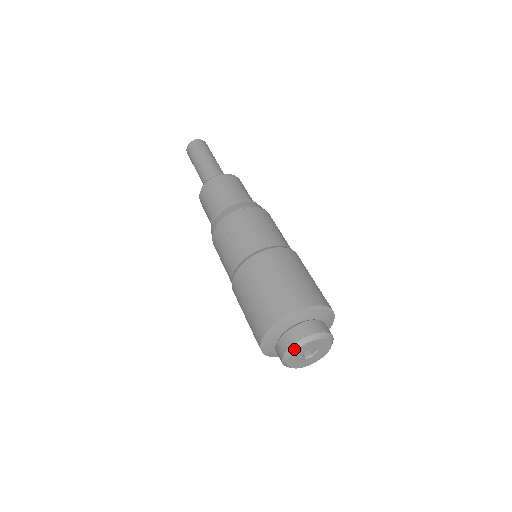
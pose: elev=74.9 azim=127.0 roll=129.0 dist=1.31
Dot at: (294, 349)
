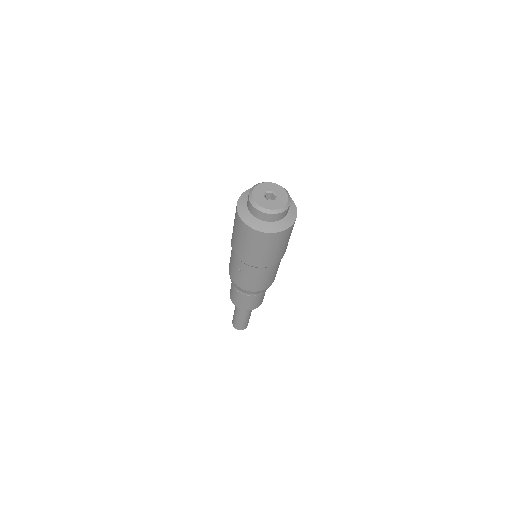
Dot at: (255, 186)
